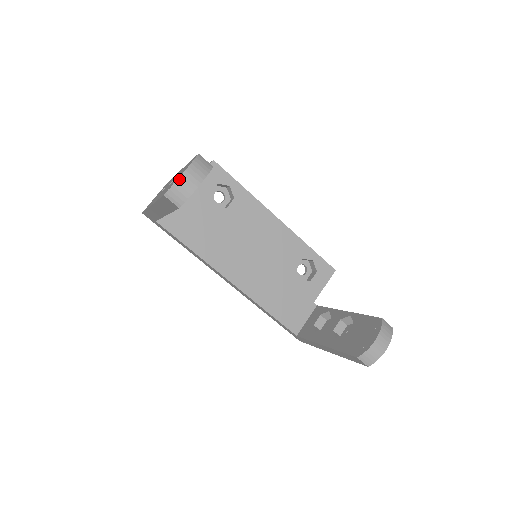
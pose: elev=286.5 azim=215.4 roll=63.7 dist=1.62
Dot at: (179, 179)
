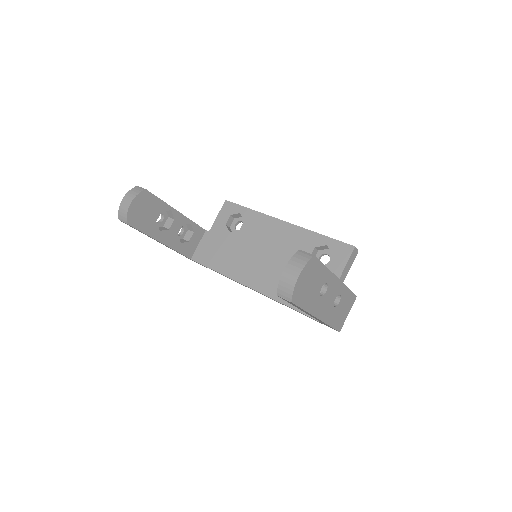
Dot at: (120, 205)
